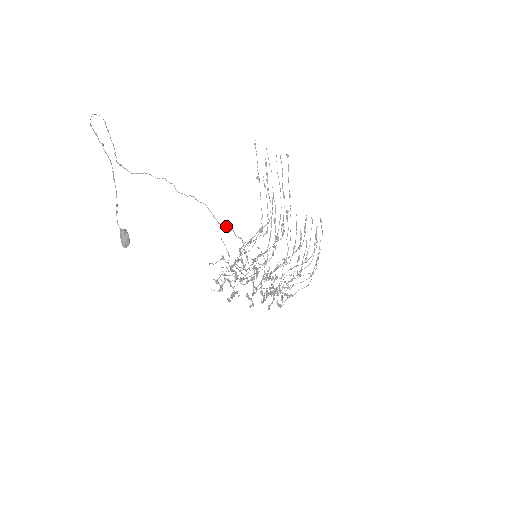
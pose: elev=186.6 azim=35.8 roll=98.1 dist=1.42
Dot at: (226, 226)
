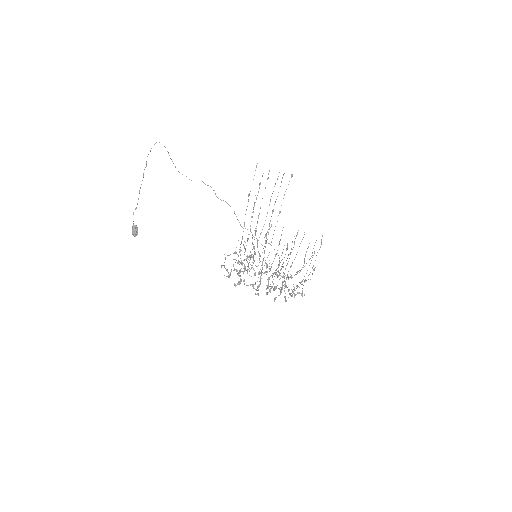
Dot at: (245, 228)
